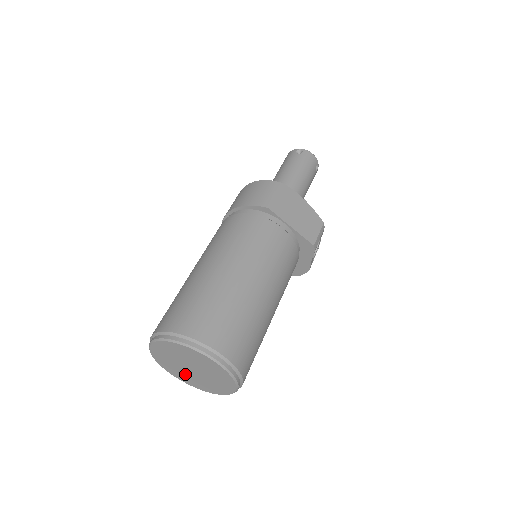
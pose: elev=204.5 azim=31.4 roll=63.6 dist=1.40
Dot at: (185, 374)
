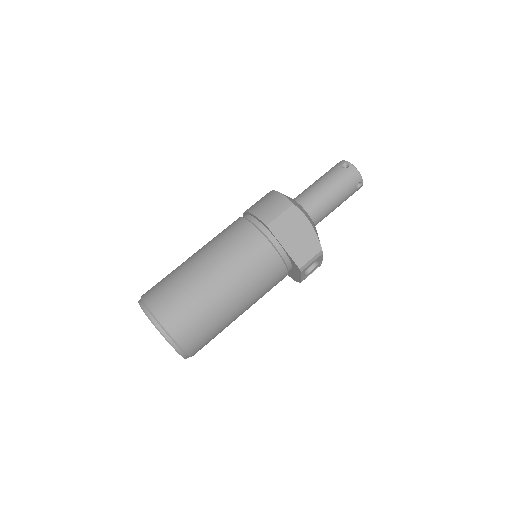
Dot at: occluded
